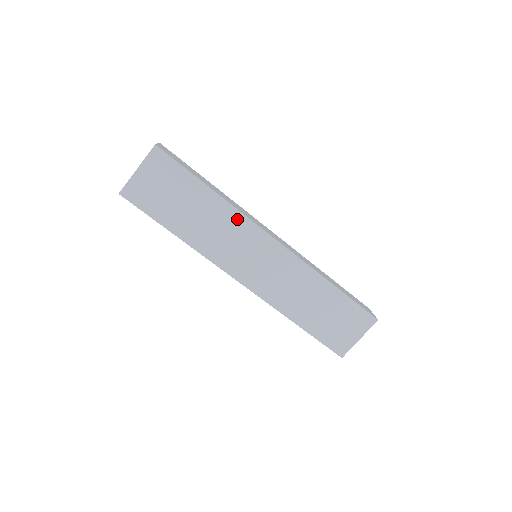
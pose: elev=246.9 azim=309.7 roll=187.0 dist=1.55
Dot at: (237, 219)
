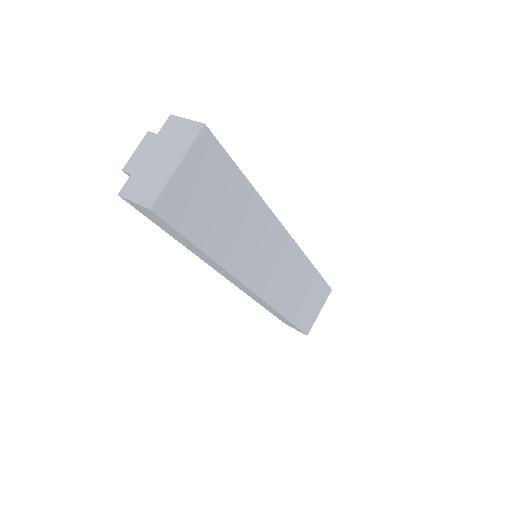
Dot at: (265, 218)
